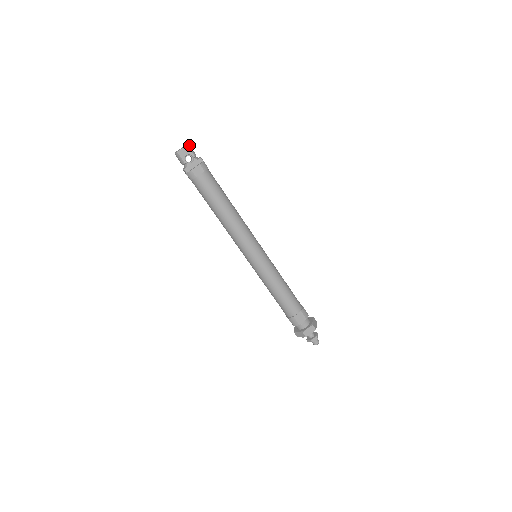
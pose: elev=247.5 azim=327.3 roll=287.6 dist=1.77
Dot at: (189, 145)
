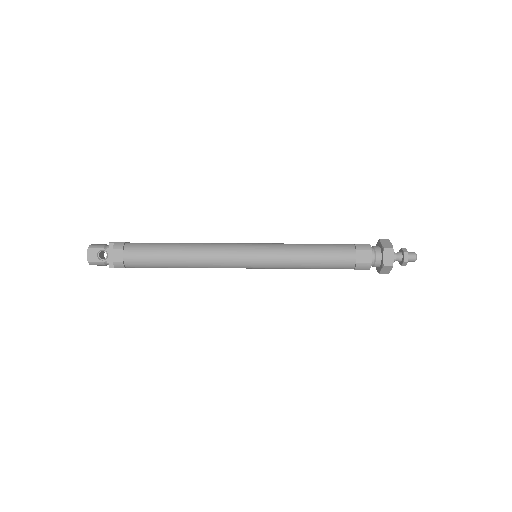
Dot at: (91, 245)
